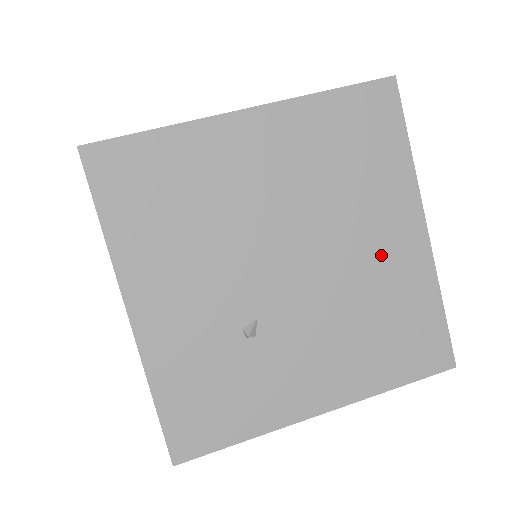
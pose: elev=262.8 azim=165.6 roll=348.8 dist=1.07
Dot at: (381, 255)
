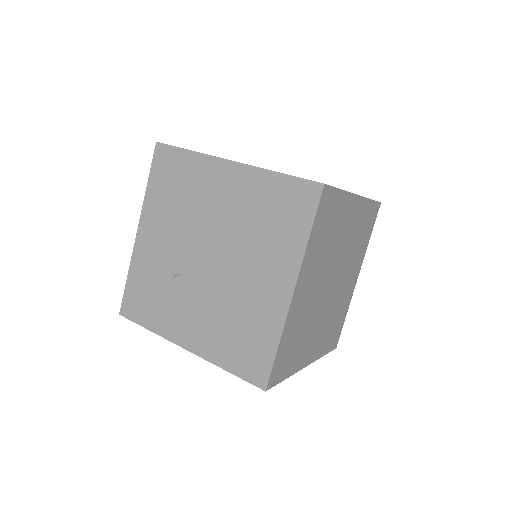
Dot at: (258, 288)
